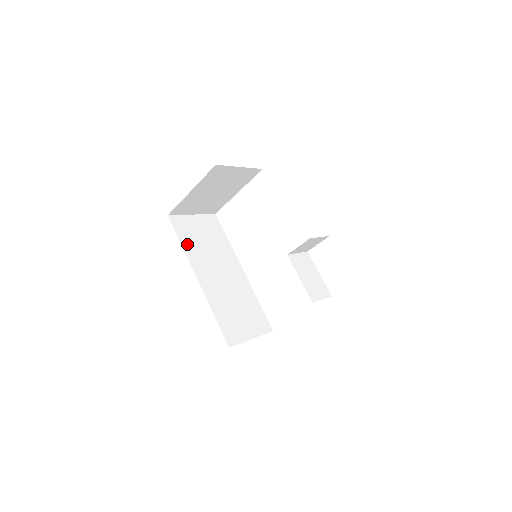
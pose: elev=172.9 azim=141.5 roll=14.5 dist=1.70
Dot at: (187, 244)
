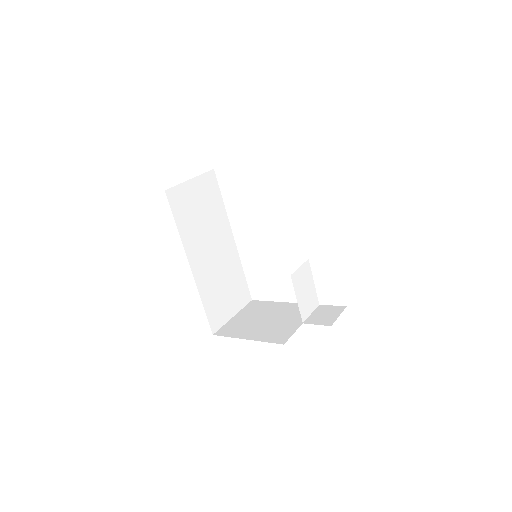
Dot at: (183, 224)
